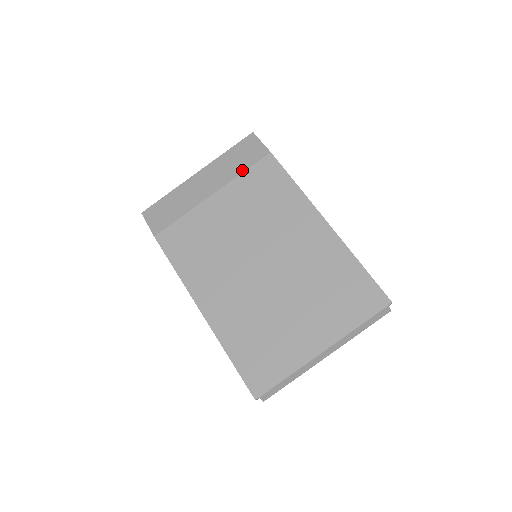
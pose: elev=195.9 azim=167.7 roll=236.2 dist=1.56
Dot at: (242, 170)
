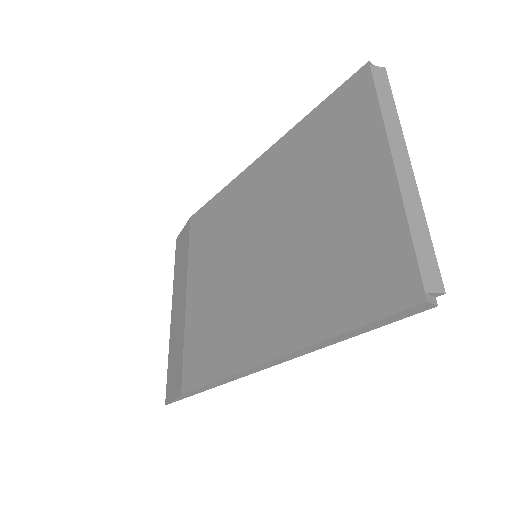
Dot at: (187, 254)
